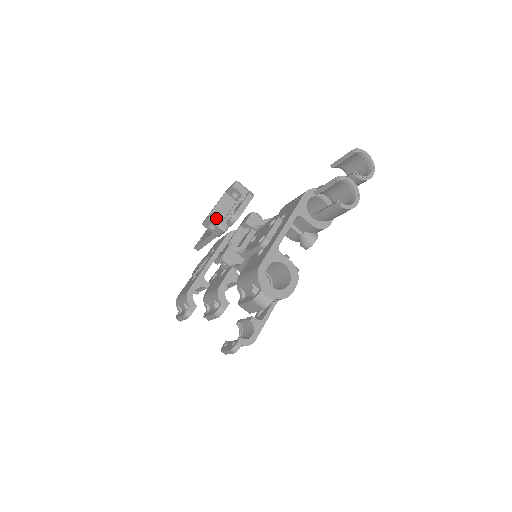
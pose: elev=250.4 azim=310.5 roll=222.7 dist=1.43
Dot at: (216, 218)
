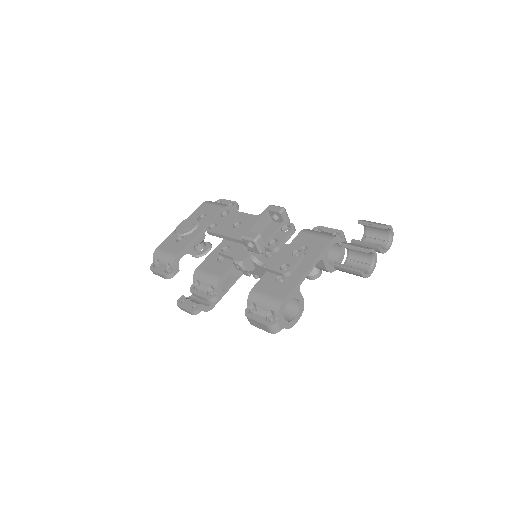
Dot at: (260, 241)
